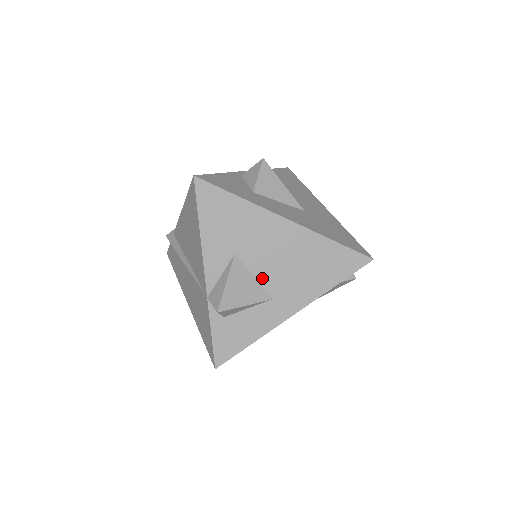
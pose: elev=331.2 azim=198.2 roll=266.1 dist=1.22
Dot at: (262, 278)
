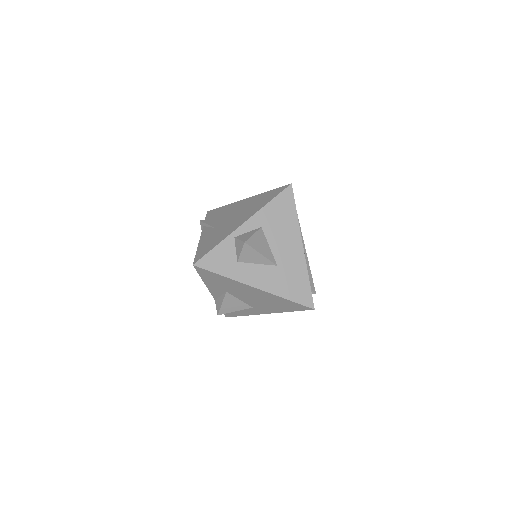
Dot at: (245, 301)
